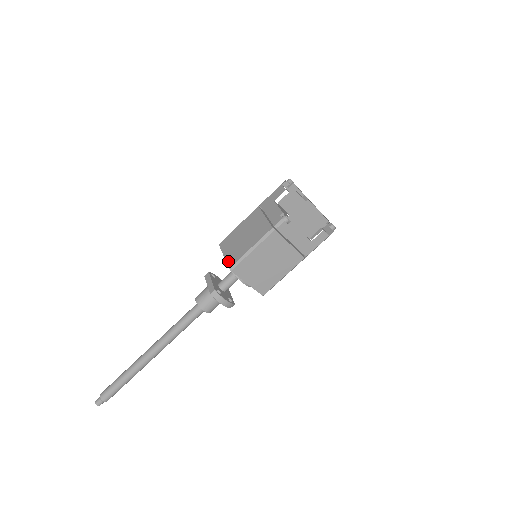
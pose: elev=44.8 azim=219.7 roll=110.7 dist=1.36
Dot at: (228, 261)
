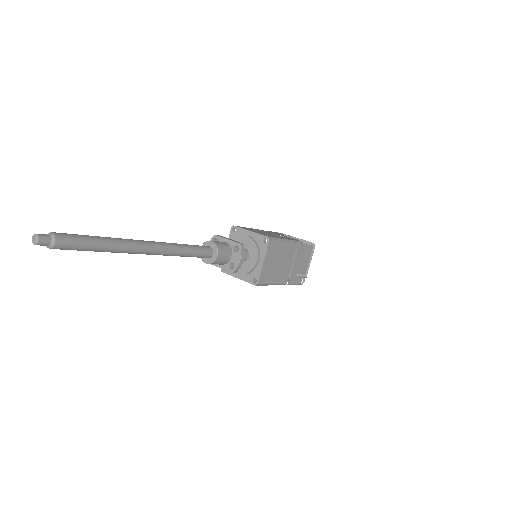
Dot at: (262, 234)
